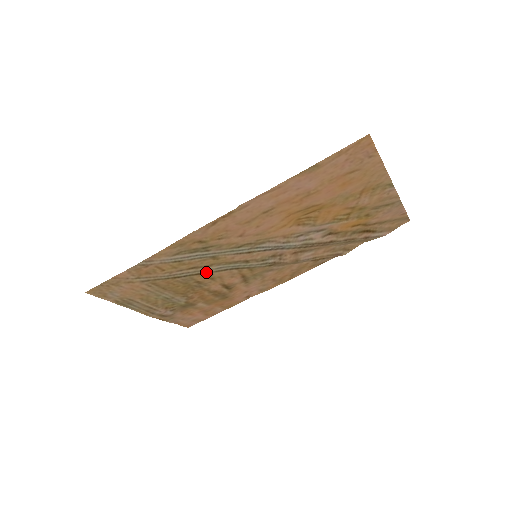
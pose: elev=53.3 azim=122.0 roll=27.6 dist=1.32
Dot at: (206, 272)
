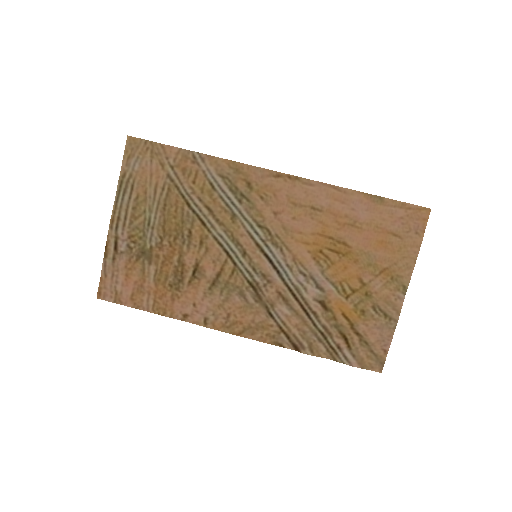
Dot at: (209, 228)
